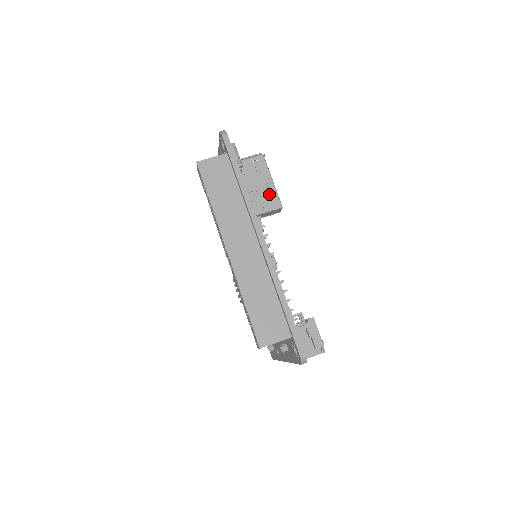
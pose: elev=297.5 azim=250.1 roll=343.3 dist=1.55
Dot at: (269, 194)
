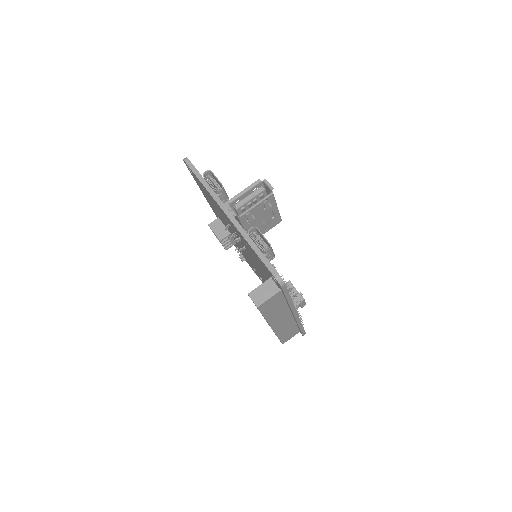
Dot at: (272, 217)
